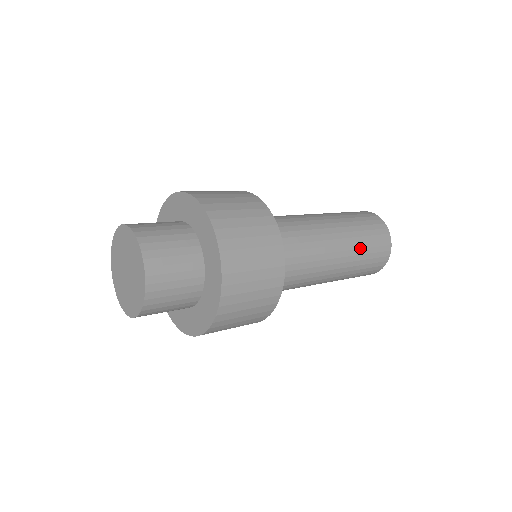
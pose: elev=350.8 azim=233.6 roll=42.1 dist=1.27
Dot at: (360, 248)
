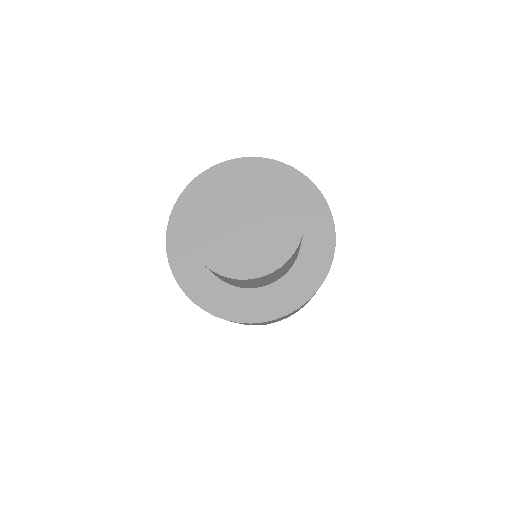
Dot at: occluded
